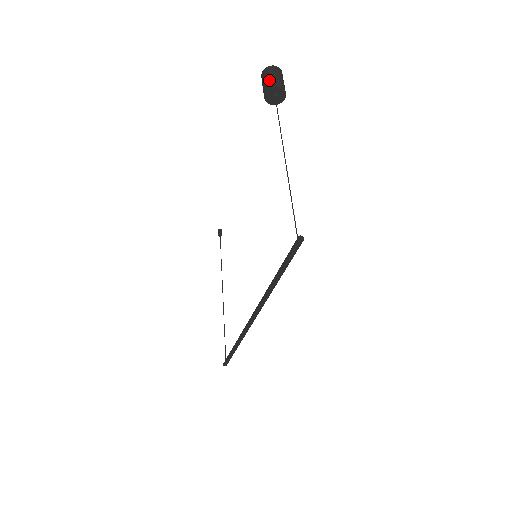
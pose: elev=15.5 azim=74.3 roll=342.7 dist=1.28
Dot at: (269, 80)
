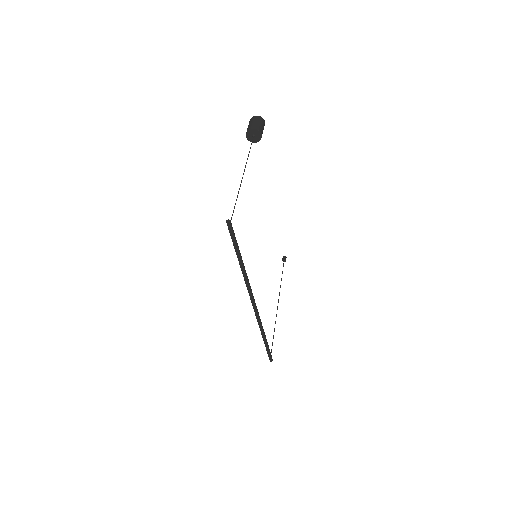
Dot at: (248, 126)
